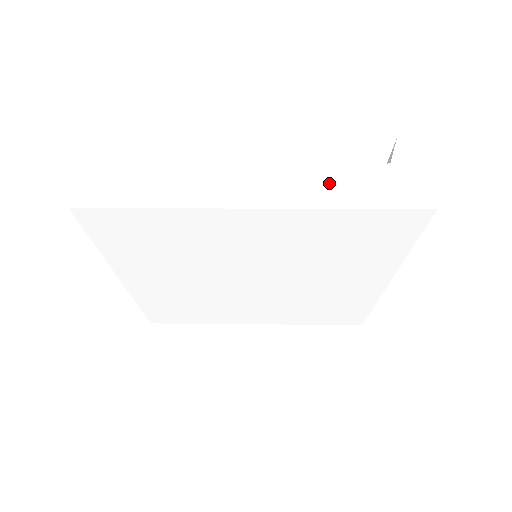
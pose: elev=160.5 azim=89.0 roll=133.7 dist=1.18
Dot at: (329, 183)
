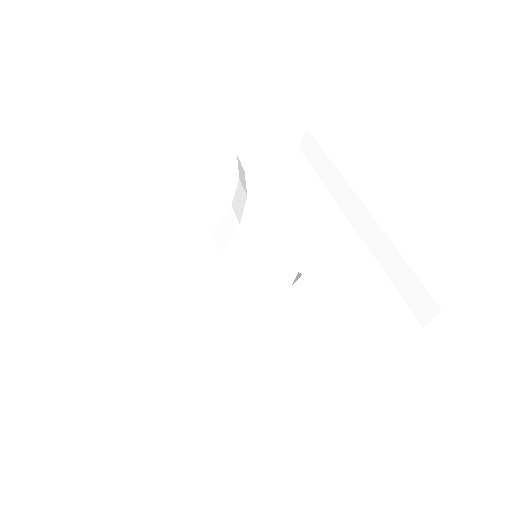
Dot at: (370, 356)
